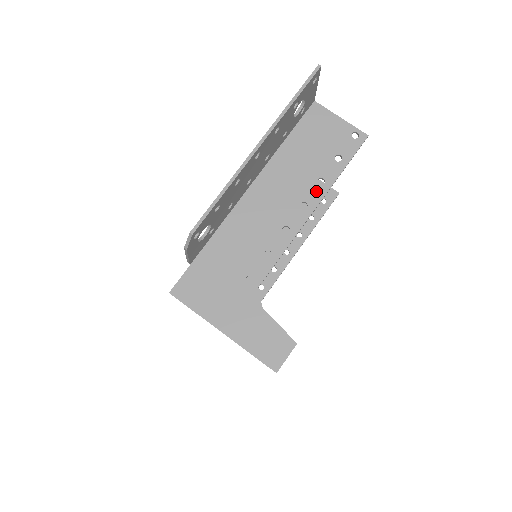
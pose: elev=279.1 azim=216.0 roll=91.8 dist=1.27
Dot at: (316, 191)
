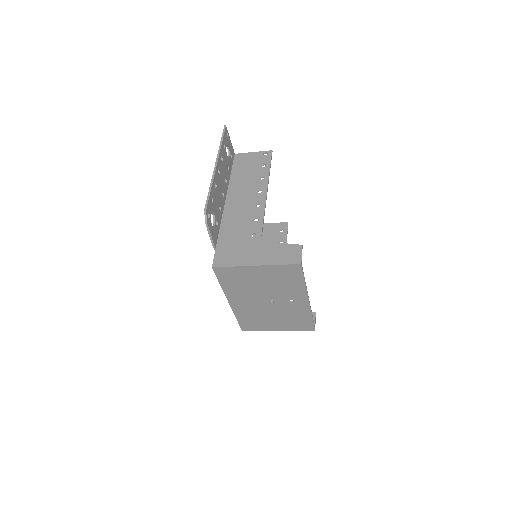
Dot at: (262, 183)
